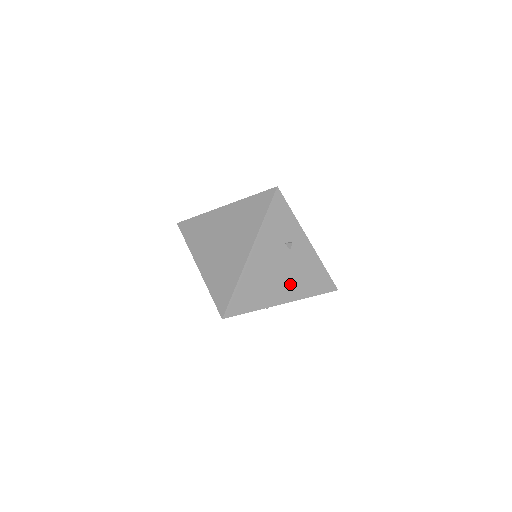
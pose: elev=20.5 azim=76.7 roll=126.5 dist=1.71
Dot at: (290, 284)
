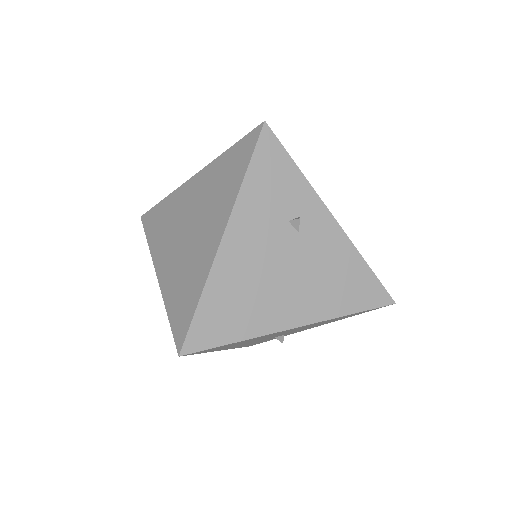
Dot at: (304, 293)
